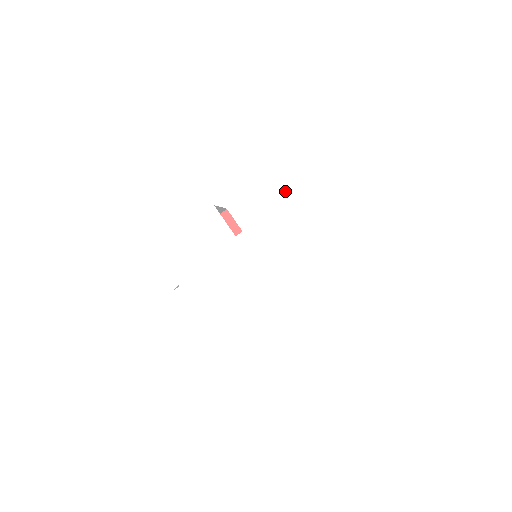
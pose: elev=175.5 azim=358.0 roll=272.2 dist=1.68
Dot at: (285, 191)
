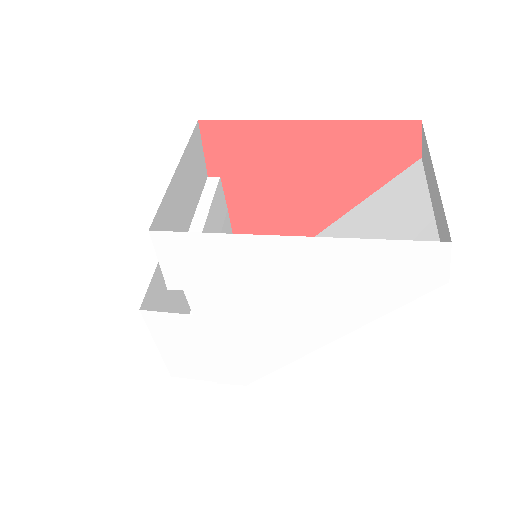
Dot at: (162, 246)
